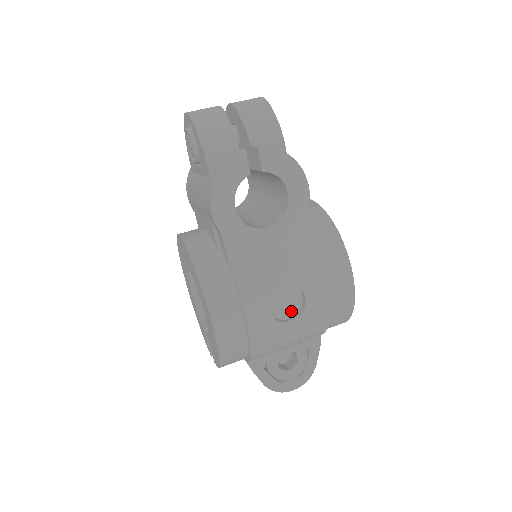
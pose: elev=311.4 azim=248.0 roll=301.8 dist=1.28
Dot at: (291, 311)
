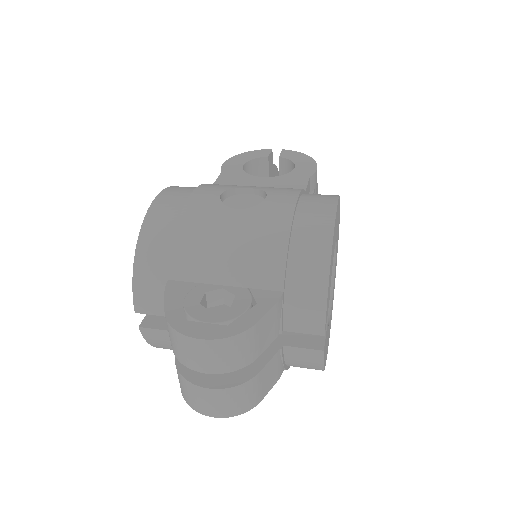
Dot at: occluded
